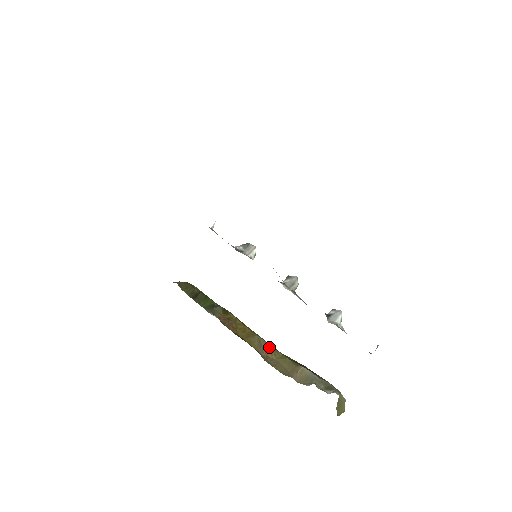
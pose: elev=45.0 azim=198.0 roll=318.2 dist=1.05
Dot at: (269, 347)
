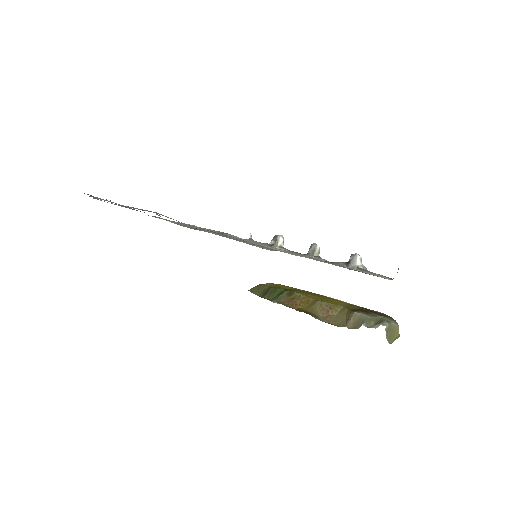
Dot at: (330, 306)
